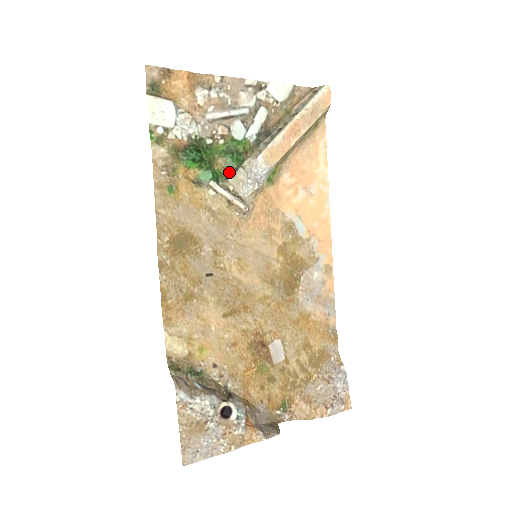
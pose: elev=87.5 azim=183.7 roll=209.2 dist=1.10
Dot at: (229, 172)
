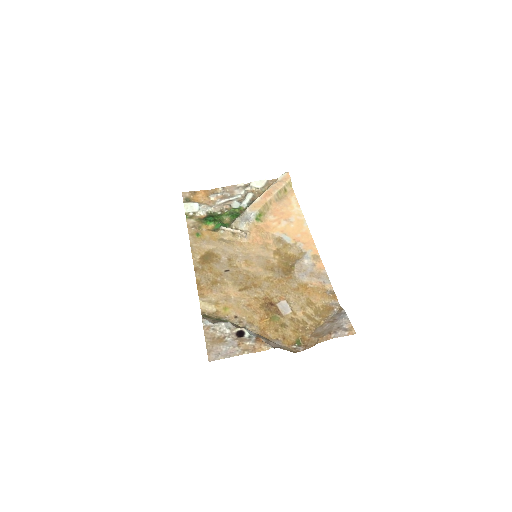
Dot at: (232, 222)
